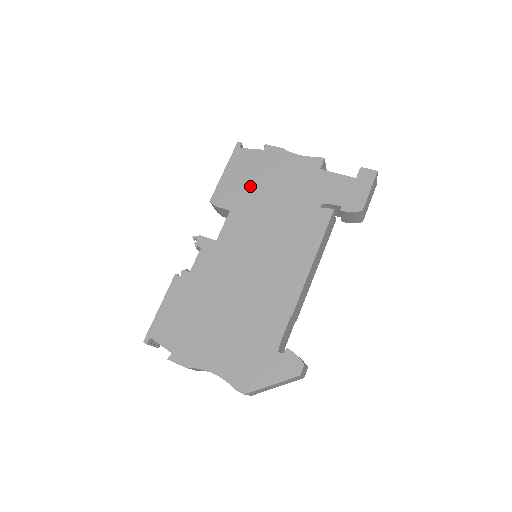
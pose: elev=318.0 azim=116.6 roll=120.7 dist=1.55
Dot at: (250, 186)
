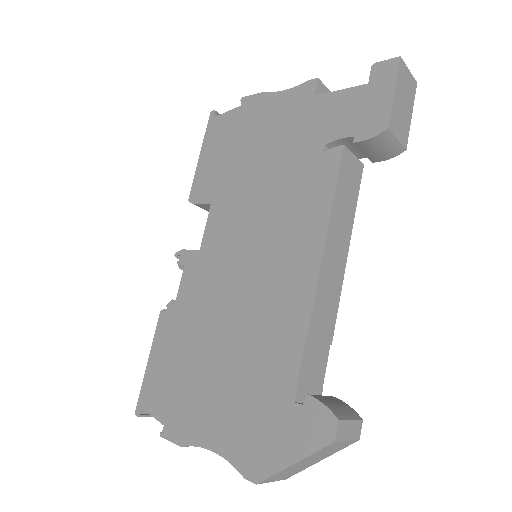
Dot at: (230, 161)
